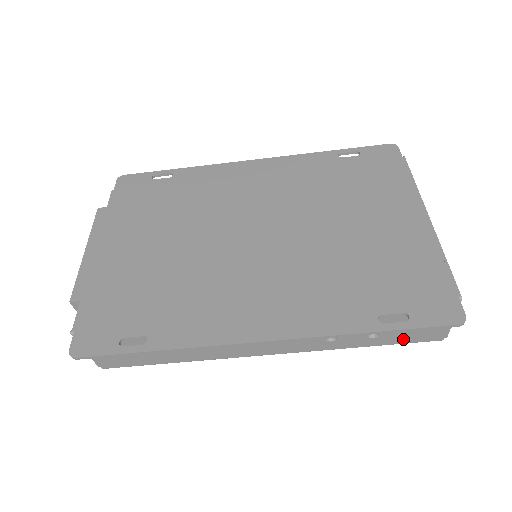
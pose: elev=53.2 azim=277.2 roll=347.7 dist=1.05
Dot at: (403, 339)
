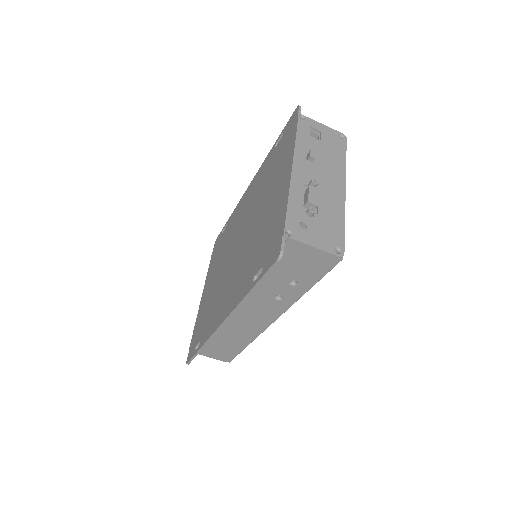
Dot at: (316, 274)
